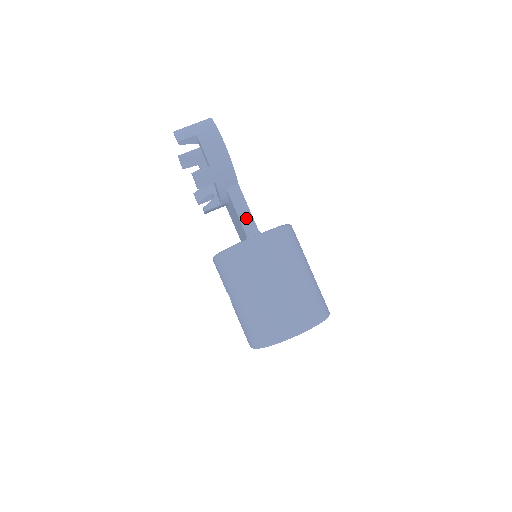
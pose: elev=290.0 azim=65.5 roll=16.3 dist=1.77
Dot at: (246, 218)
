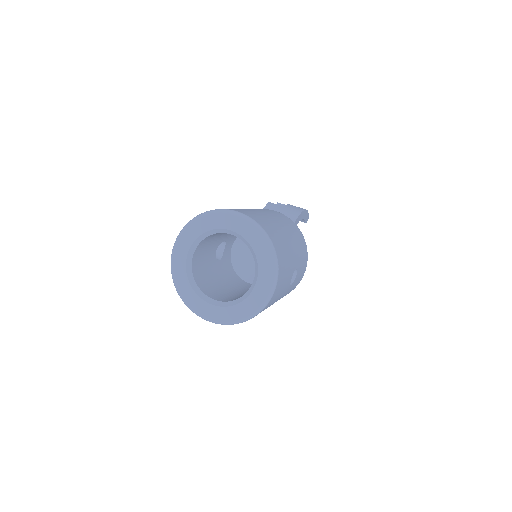
Dot at: occluded
